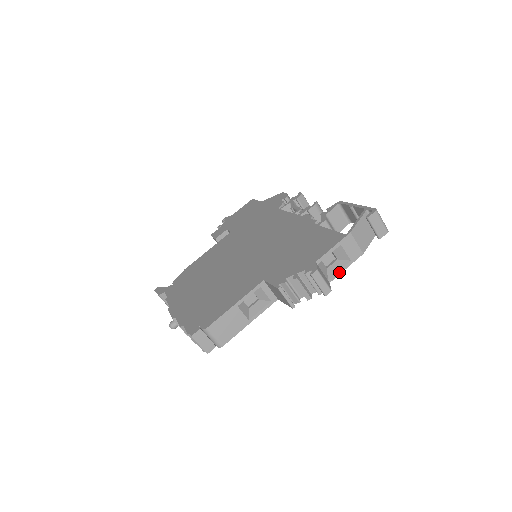
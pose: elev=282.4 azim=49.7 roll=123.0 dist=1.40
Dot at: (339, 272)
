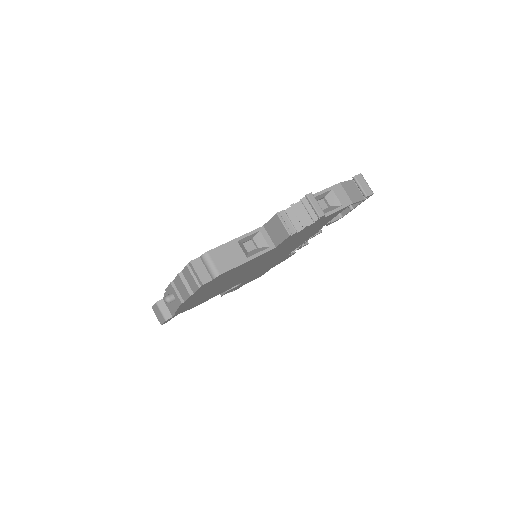
Dot at: (332, 211)
